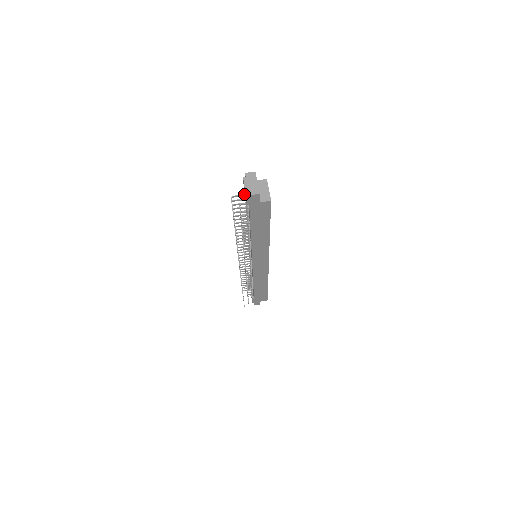
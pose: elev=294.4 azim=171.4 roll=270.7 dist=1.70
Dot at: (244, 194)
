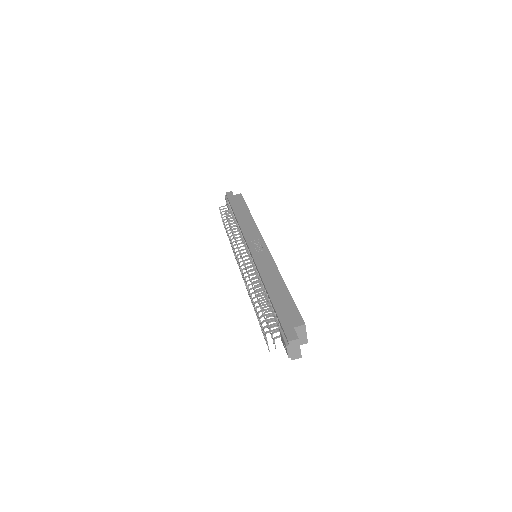
Dot at: occluded
